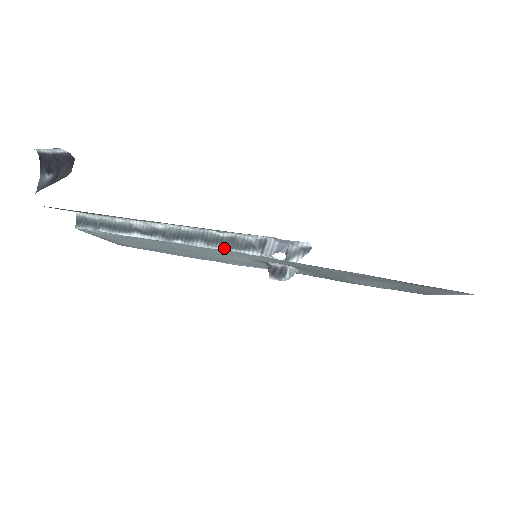
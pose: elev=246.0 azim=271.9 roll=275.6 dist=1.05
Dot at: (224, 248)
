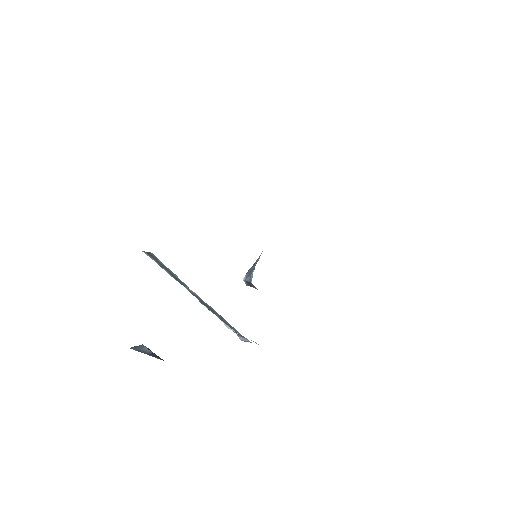
Dot at: occluded
